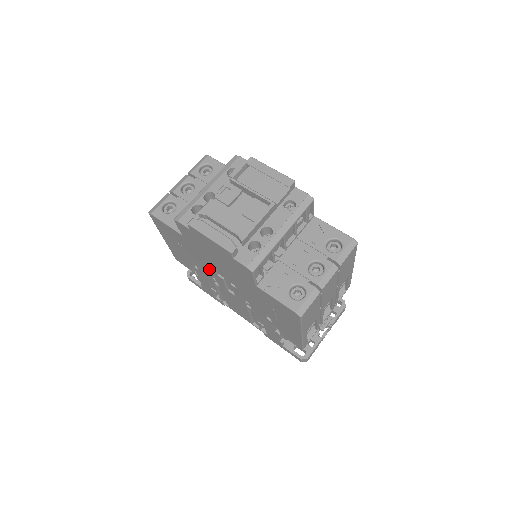
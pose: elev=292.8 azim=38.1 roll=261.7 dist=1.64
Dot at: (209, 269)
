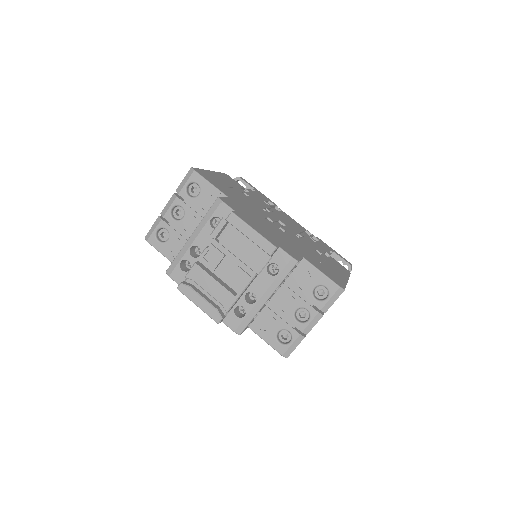
Dot at: occluded
